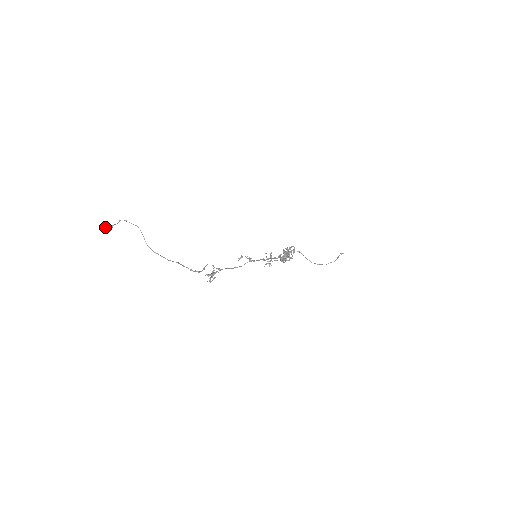
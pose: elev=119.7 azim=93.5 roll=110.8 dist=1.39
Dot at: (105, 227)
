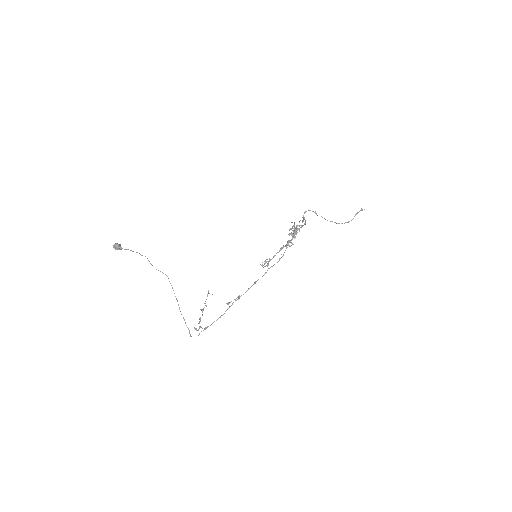
Dot at: (115, 249)
